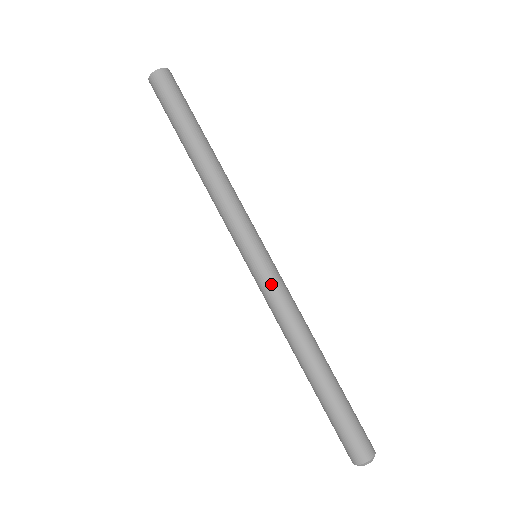
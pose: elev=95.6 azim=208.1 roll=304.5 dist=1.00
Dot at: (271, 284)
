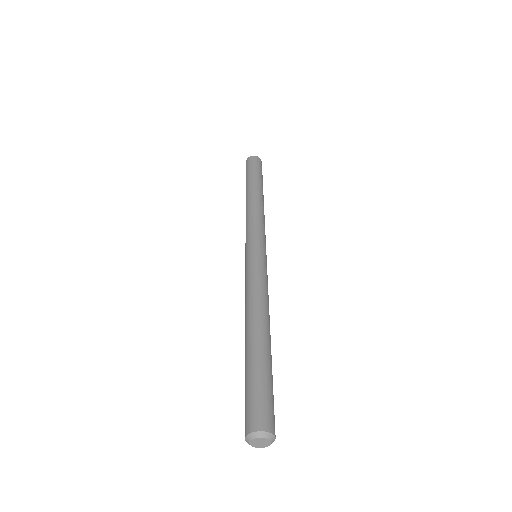
Dot at: (259, 267)
